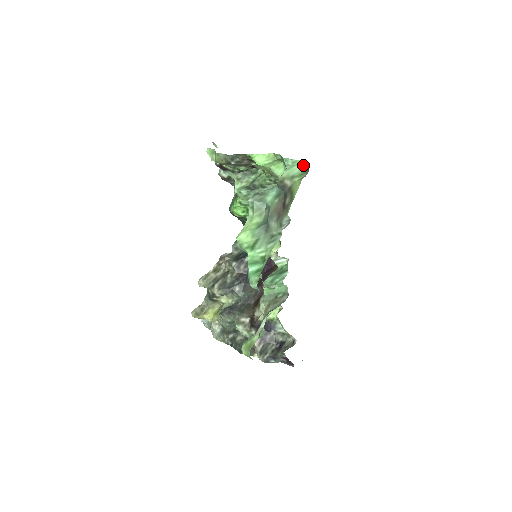
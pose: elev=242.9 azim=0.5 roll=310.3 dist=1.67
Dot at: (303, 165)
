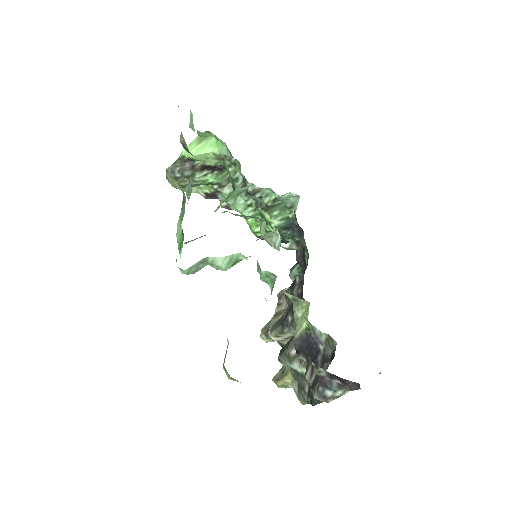
Dot at: (191, 113)
